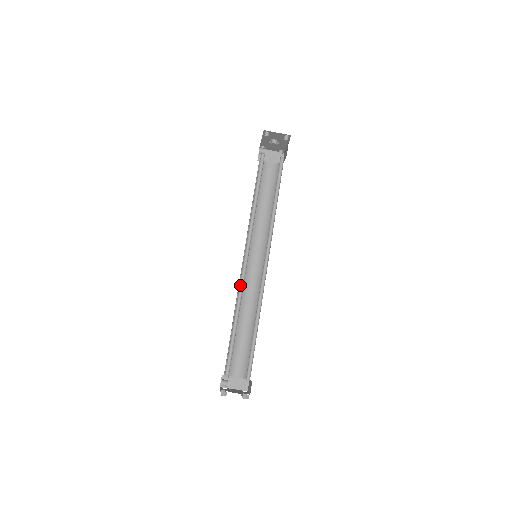
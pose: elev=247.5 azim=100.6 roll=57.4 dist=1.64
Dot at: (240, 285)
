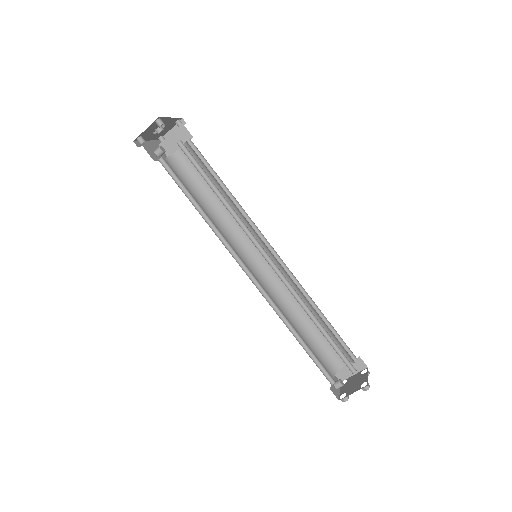
Dot at: (267, 299)
